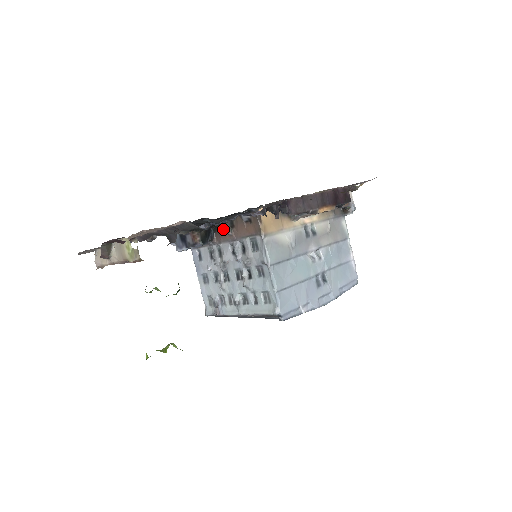
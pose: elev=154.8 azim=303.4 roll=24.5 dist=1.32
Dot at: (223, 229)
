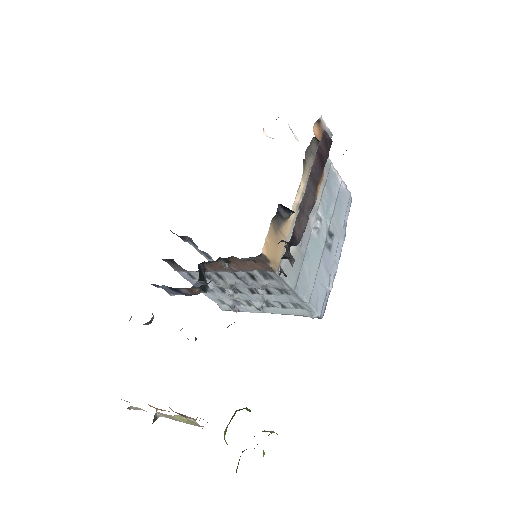
Dot at: (215, 263)
